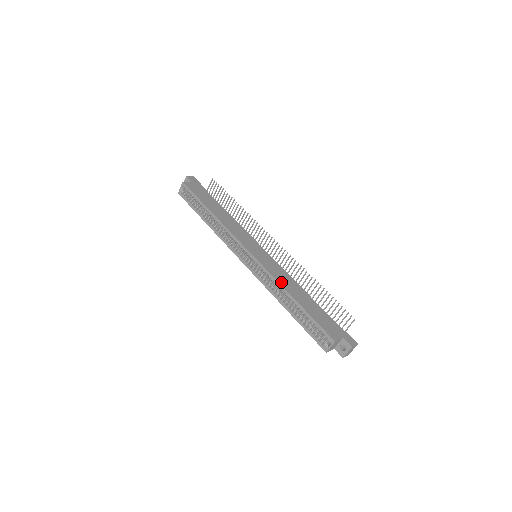
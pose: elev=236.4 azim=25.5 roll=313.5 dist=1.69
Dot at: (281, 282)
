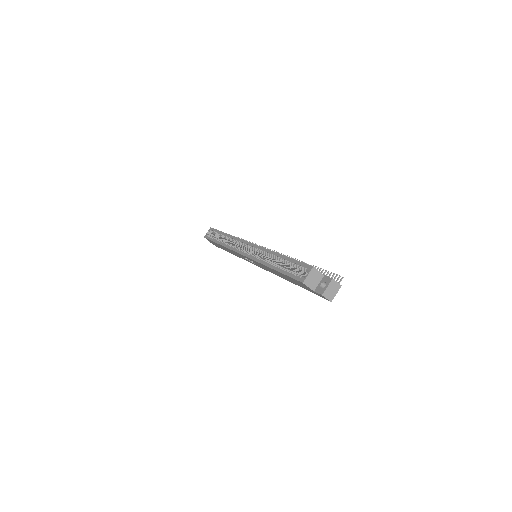
Dot at: occluded
